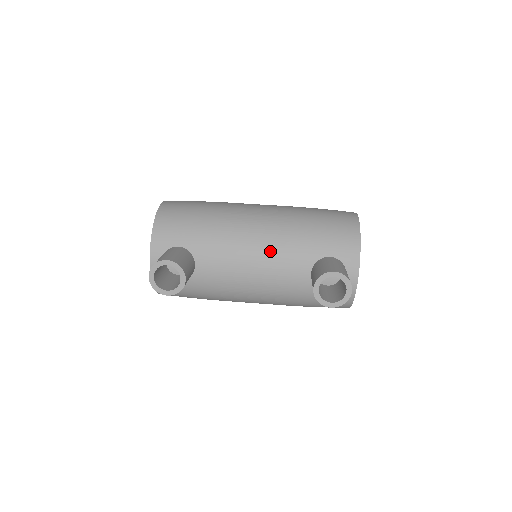
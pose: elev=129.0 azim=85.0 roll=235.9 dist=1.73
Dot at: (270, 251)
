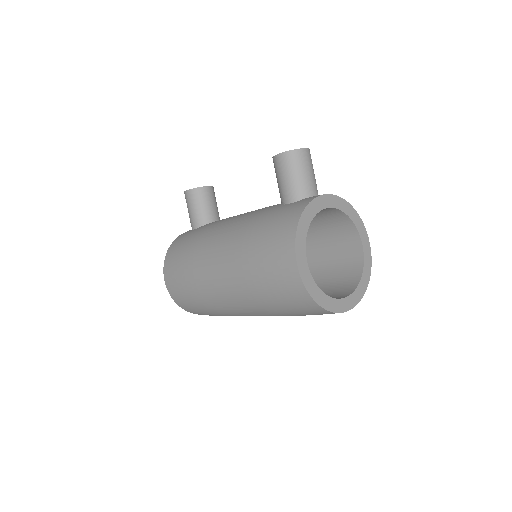
Dot at: occluded
